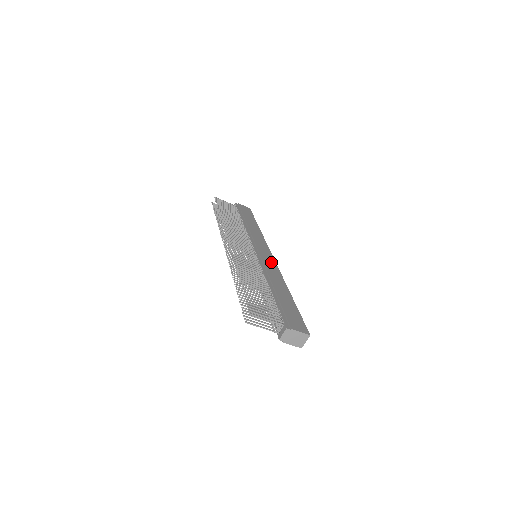
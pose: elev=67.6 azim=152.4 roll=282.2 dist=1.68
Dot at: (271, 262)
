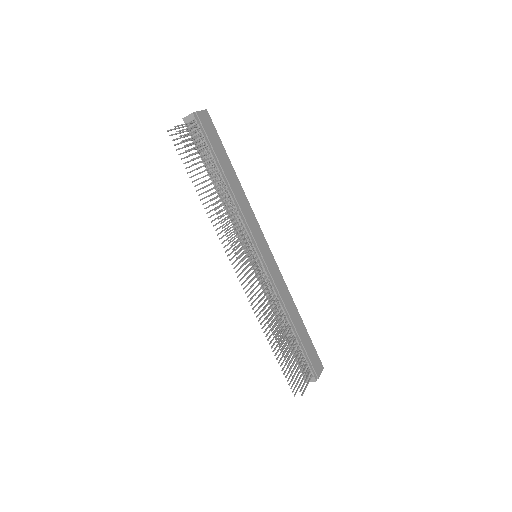
Dot at: (275, 268)
